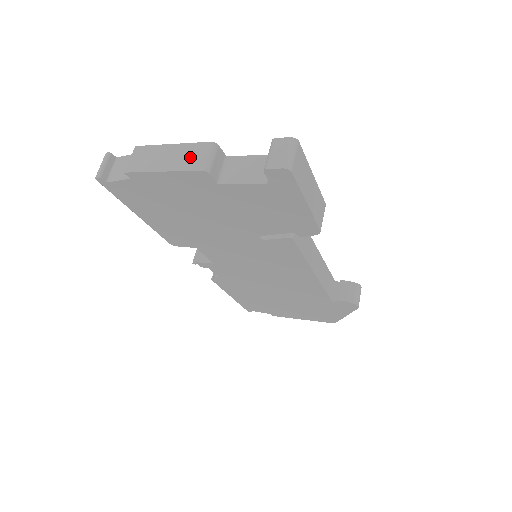
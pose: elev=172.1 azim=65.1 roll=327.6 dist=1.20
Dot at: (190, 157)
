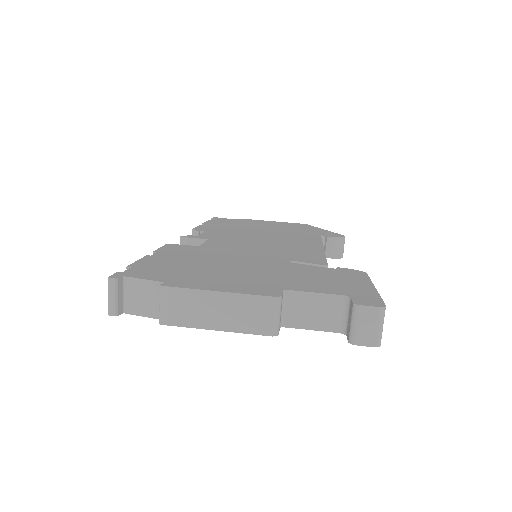
Dot at: (250, 316)
